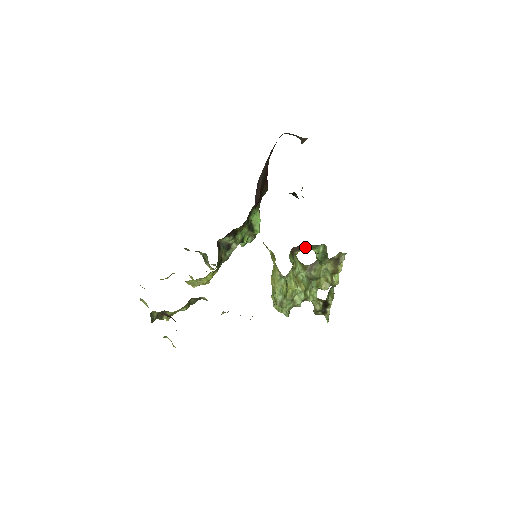
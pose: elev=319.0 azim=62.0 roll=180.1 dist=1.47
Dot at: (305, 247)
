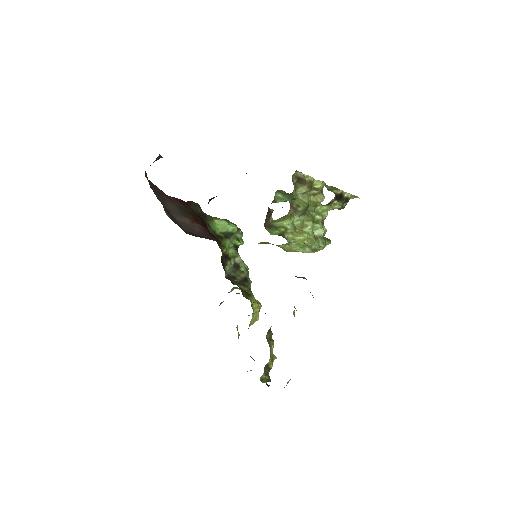
Dot at: (269, 212)
